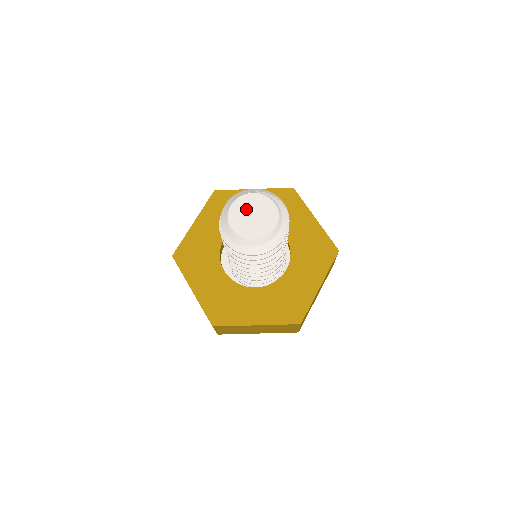
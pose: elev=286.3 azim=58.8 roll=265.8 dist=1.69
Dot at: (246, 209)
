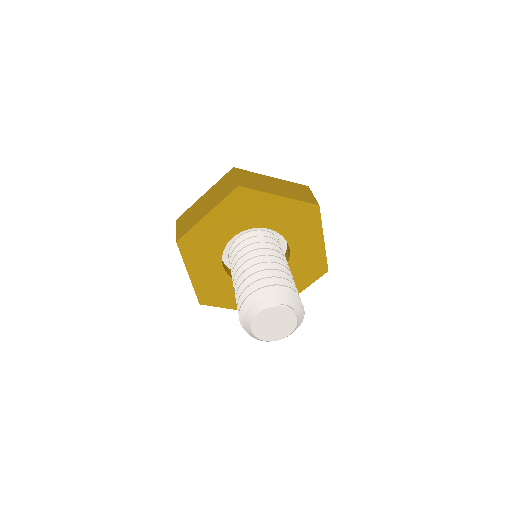
Dot at: (270, 318)
